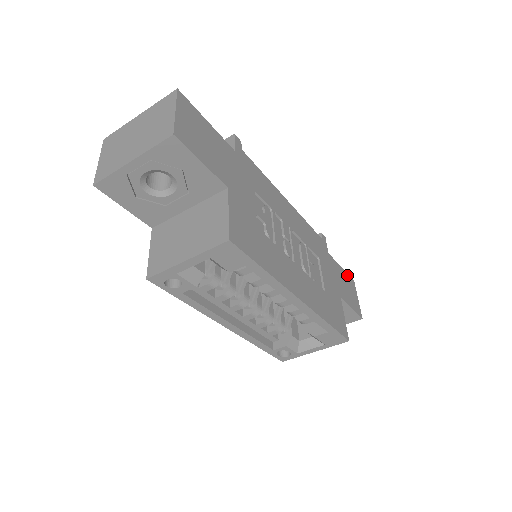
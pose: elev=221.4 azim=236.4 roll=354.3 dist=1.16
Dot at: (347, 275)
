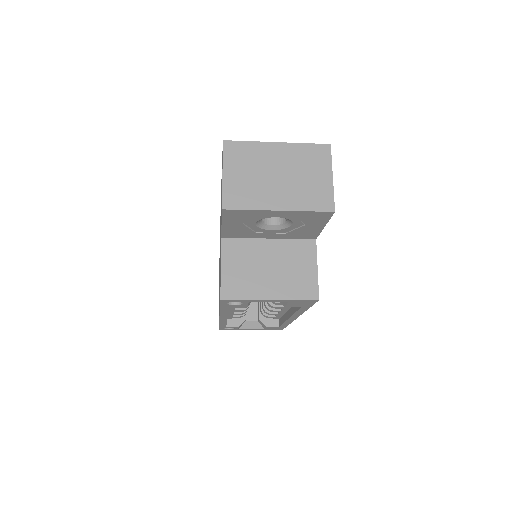
Dot at: occluded
